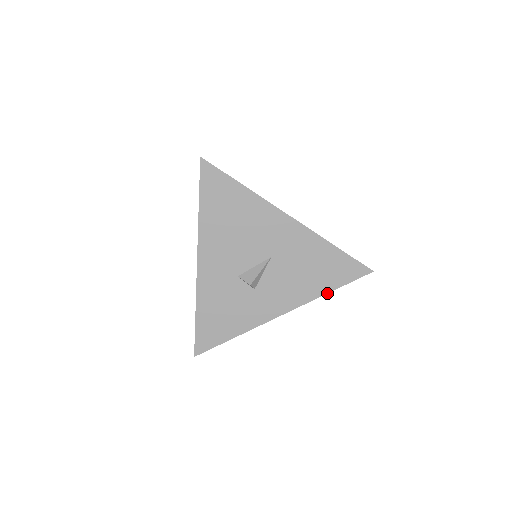
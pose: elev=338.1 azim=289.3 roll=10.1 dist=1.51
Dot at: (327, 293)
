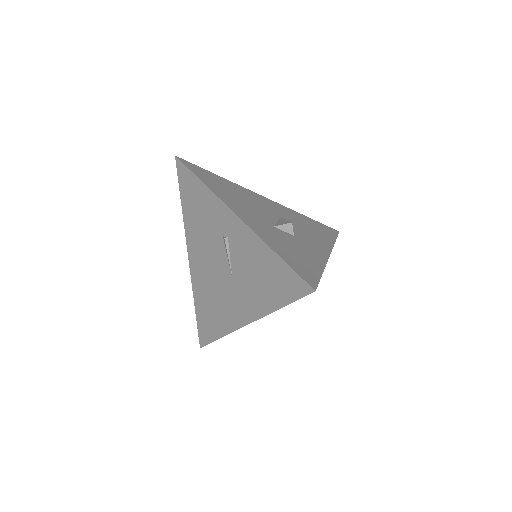
Dot at: occluded
